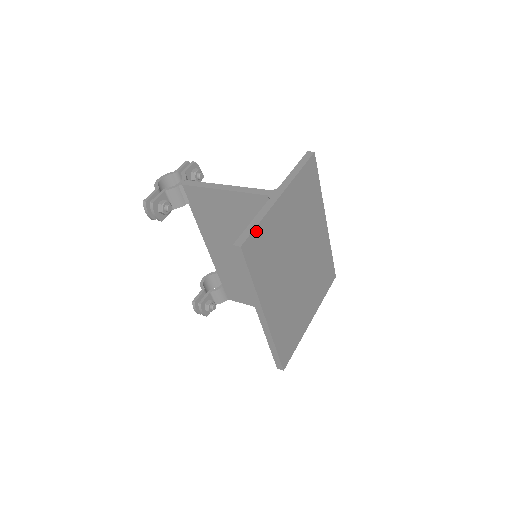
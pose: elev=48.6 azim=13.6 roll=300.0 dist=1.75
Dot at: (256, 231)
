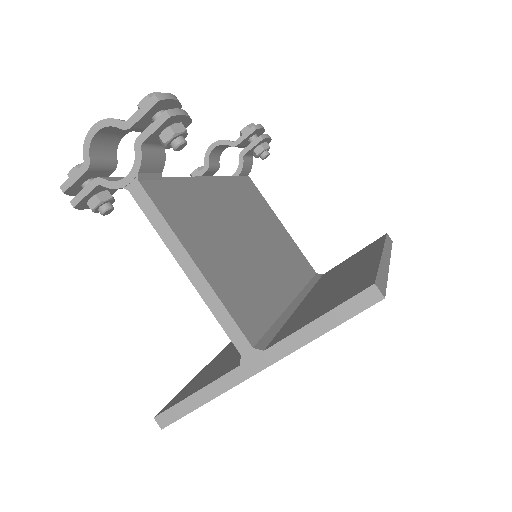
Dot at: (195, 408)
